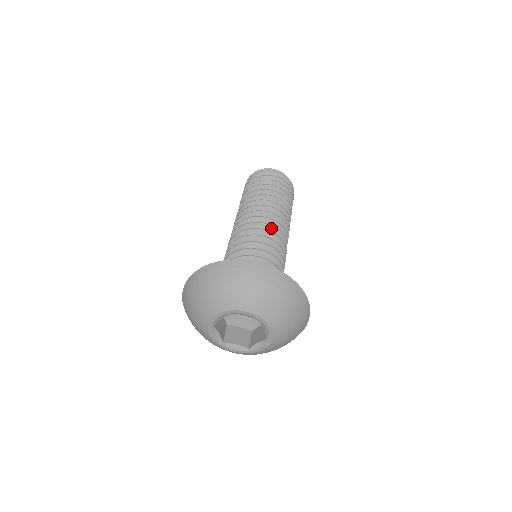
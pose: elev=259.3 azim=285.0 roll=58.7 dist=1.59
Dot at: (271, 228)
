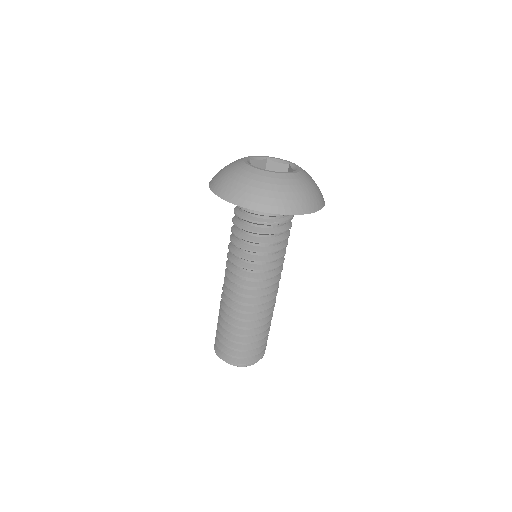
Dot at: occluded
